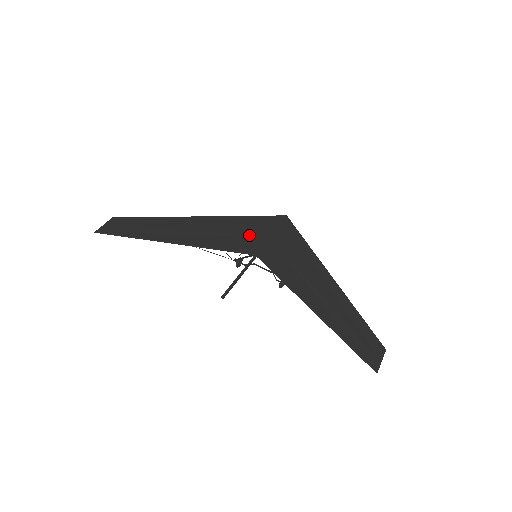
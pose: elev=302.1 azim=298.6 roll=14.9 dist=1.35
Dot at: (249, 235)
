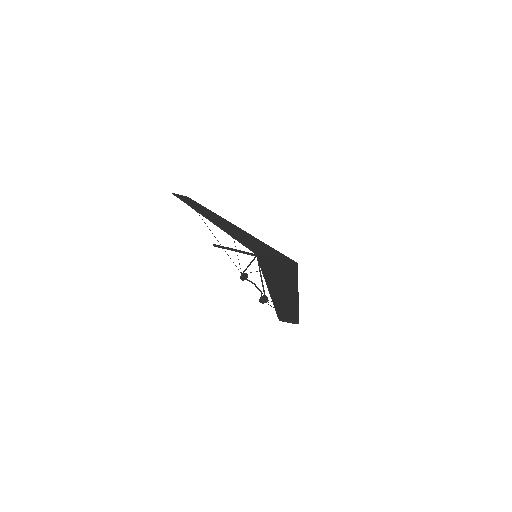
Dot at: (262, 249)
